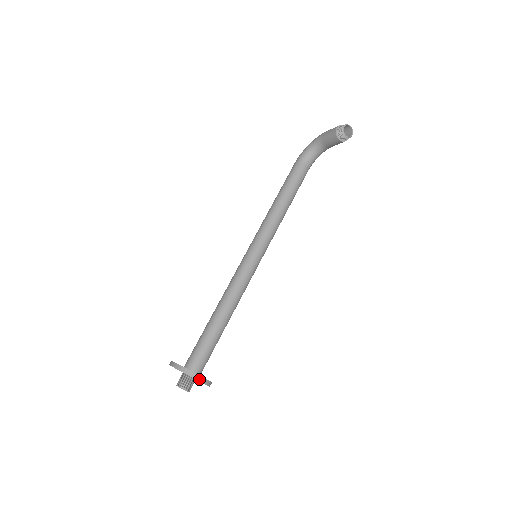
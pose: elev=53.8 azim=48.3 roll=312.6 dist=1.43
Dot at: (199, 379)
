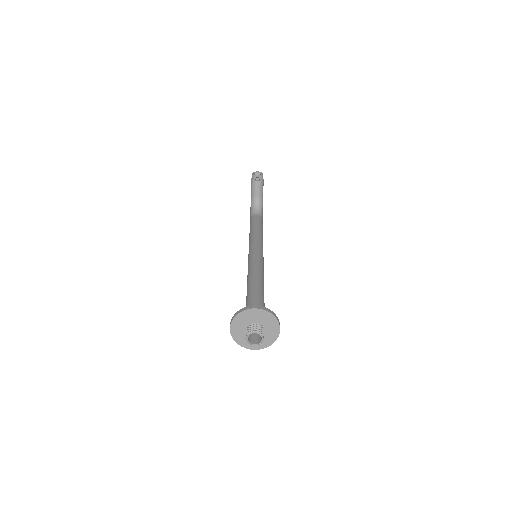
Dot at: (256, 308)
